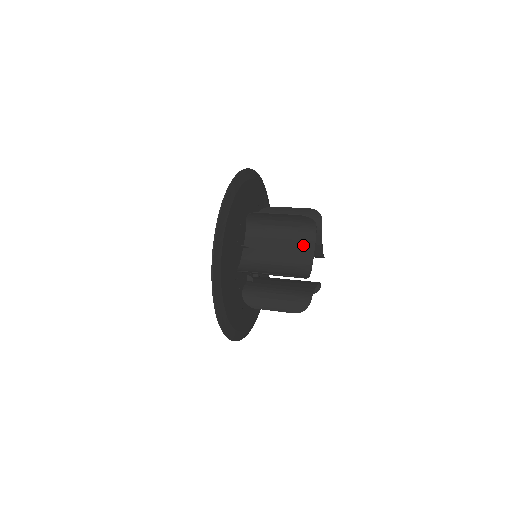
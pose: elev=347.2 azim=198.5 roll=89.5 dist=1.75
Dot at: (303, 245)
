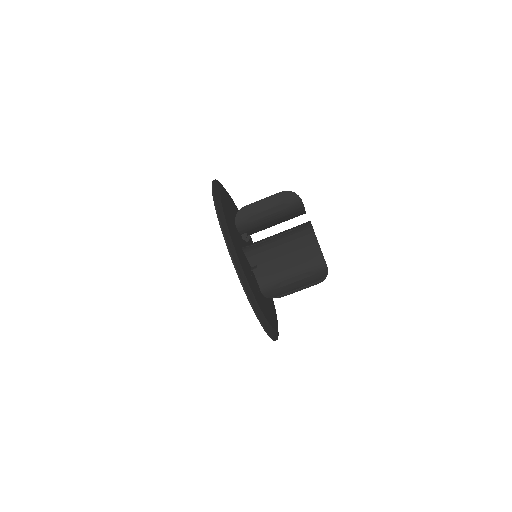
Dot at: (305, 240)
